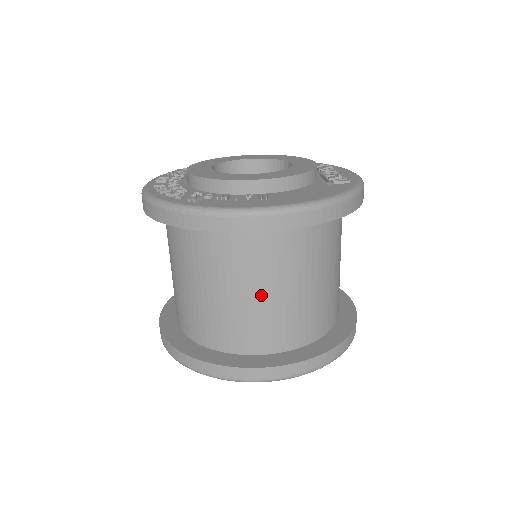
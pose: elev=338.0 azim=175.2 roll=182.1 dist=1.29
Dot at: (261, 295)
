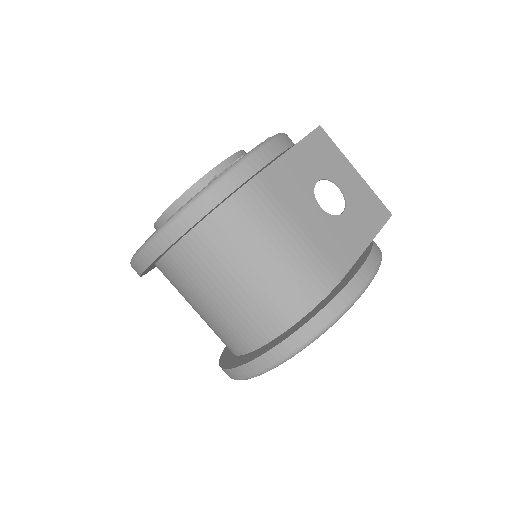
Dot at: (204, 308)
